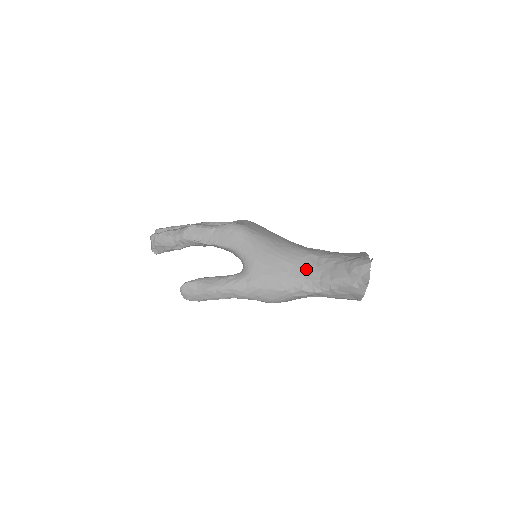
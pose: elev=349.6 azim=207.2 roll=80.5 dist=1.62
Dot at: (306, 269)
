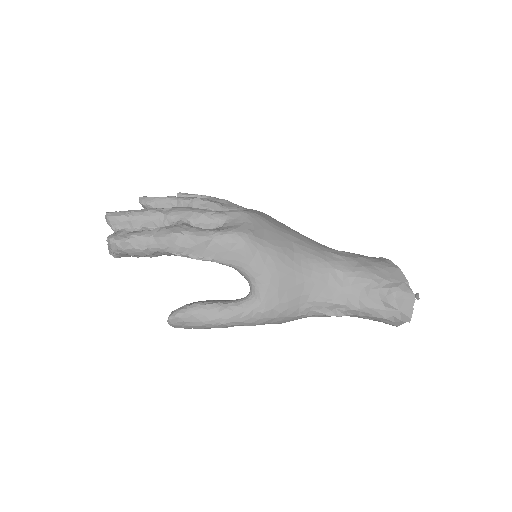
Dot at: (329, 291)
